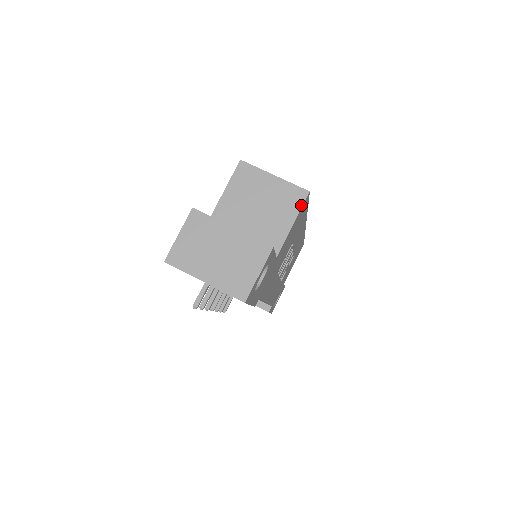
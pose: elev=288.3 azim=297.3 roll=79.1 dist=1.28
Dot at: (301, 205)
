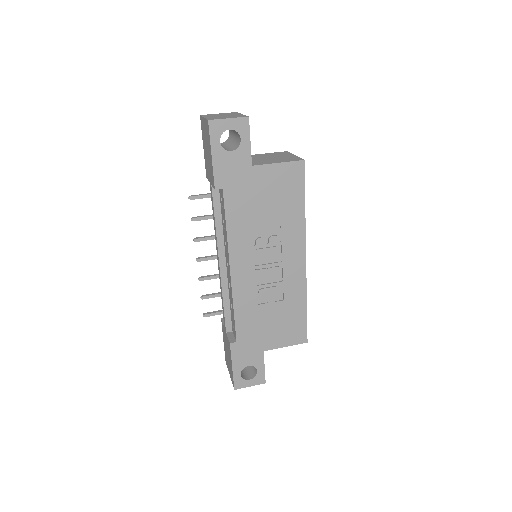
Dot at: (293, 161)
